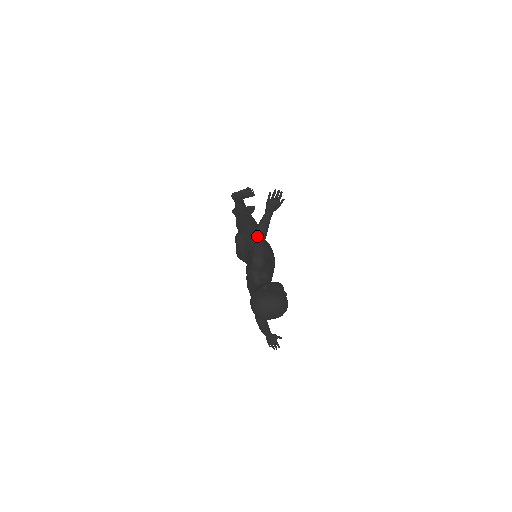
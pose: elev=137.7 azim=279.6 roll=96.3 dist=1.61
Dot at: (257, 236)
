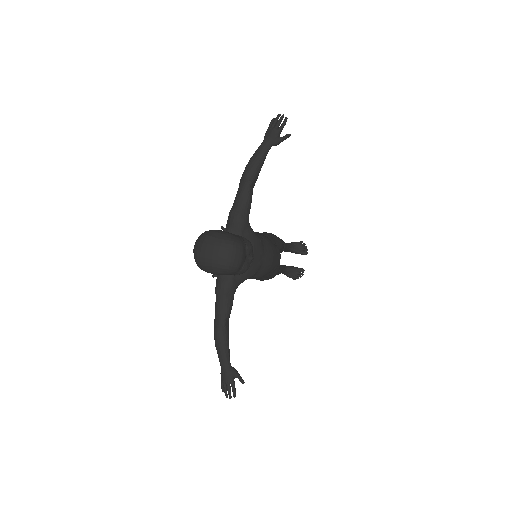
Dot at: (243, 173)
